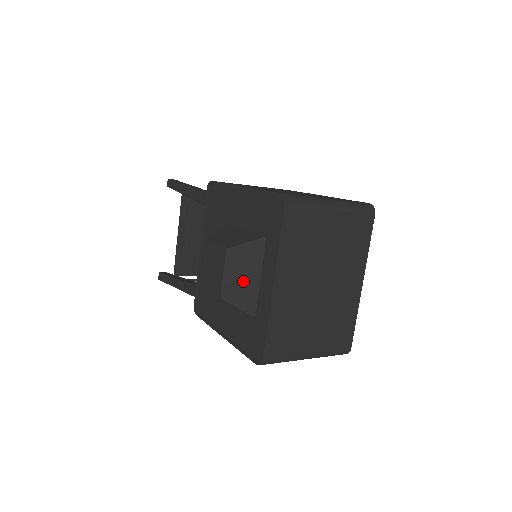
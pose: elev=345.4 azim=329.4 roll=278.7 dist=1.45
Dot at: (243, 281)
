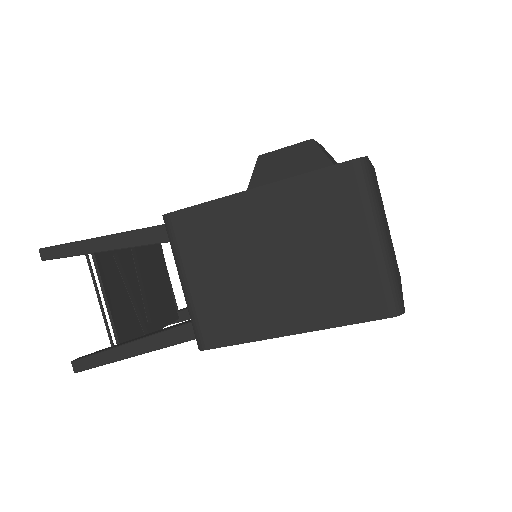
Dot at: (331, 158)
